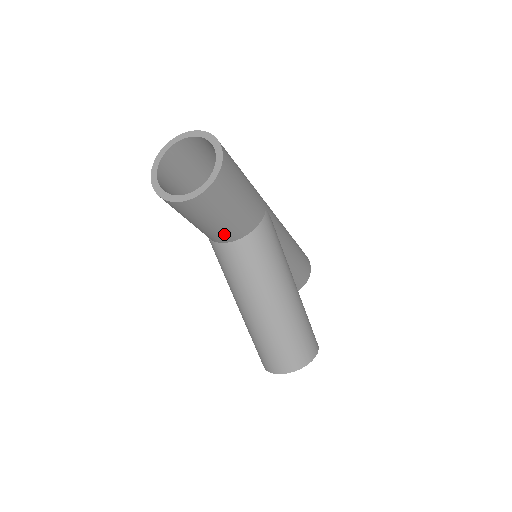
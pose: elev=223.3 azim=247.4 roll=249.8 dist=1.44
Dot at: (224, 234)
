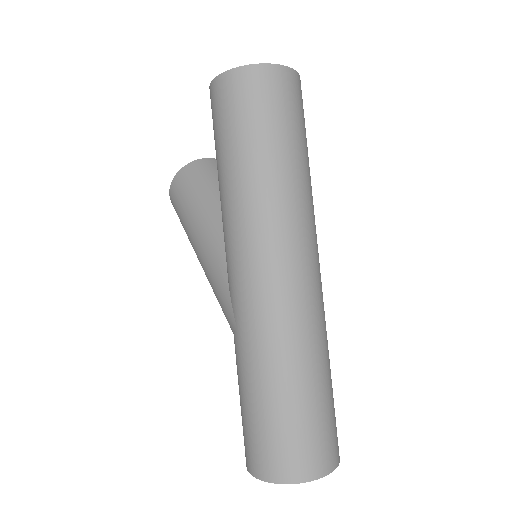
Dot at: occluded
